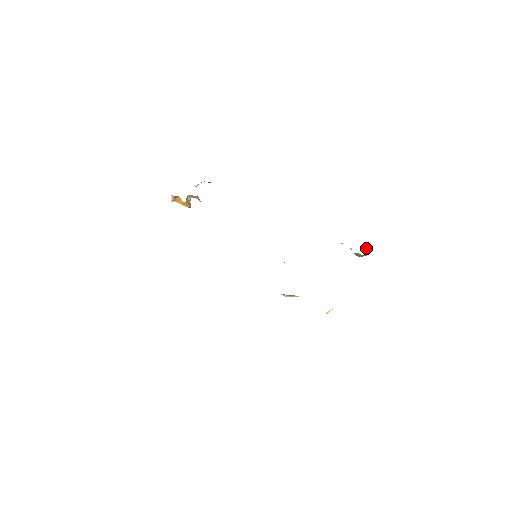
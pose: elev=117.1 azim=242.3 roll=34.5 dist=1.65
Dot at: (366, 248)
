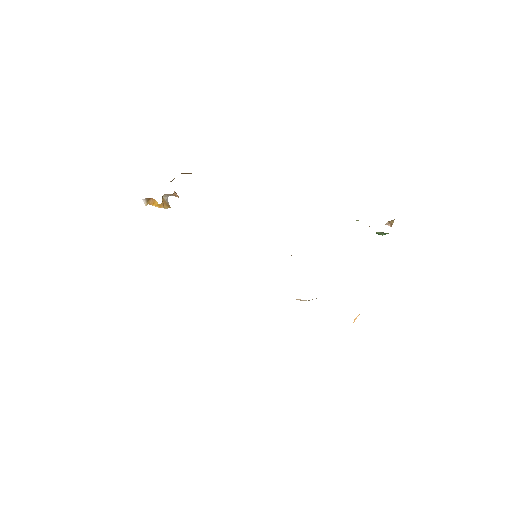
Dot at: (388, 222)
